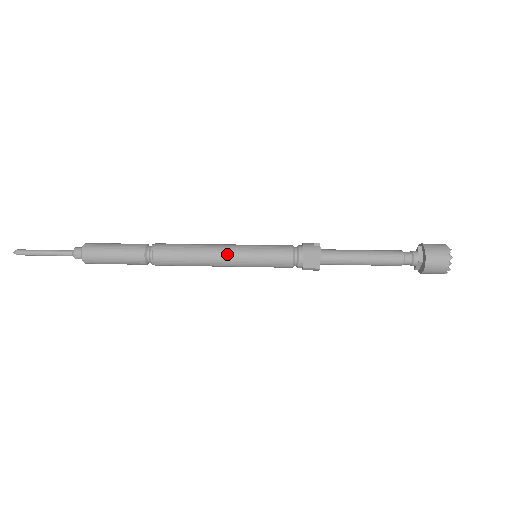
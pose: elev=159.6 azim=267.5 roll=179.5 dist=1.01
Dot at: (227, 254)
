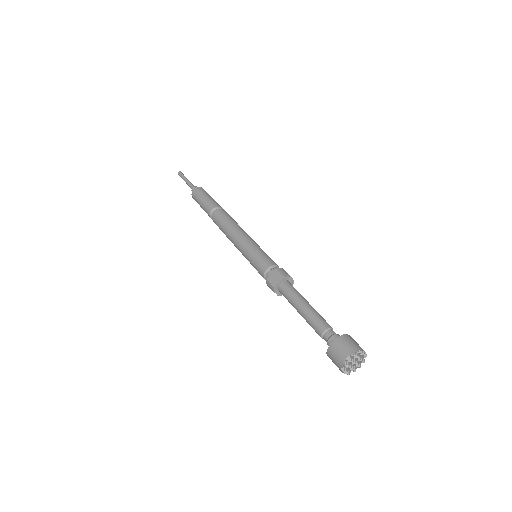
Dot at: (244, 237)
